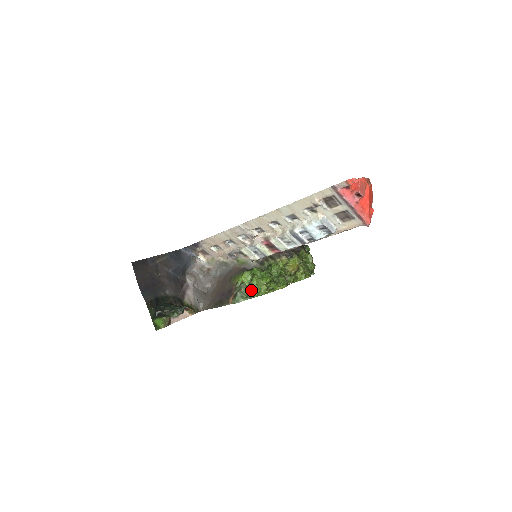
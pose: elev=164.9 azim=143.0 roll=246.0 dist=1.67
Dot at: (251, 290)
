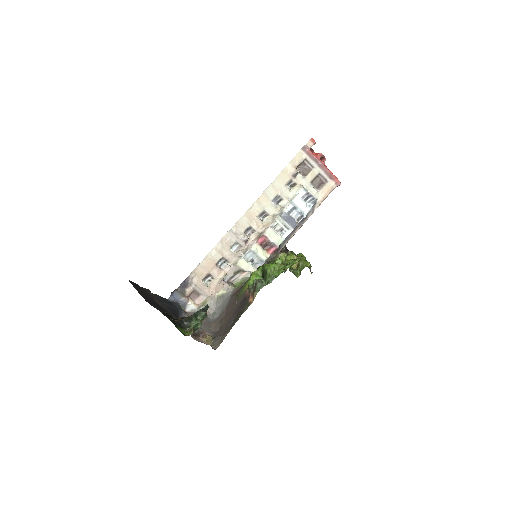
Dot at: (270, 270)
